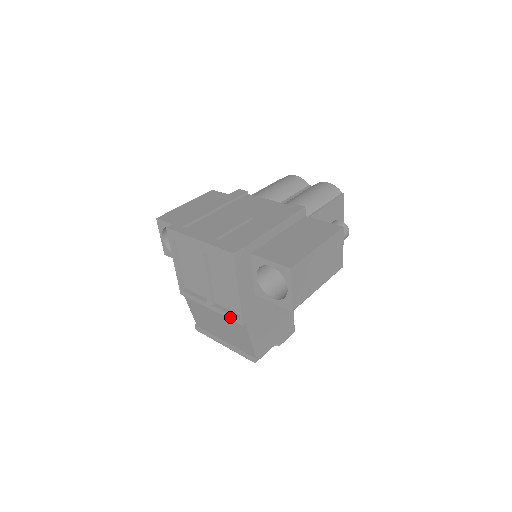
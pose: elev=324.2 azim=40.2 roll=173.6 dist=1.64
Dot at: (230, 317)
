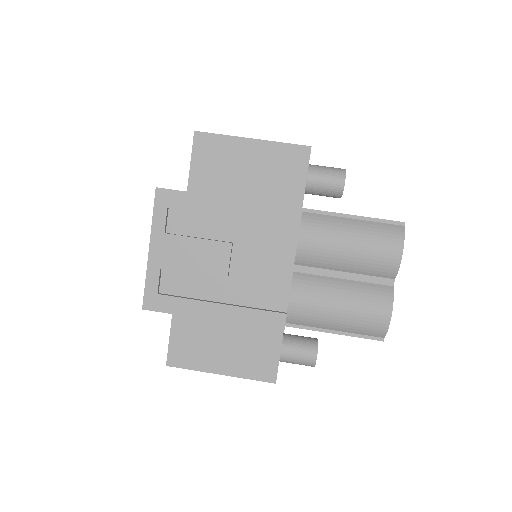
Dot at: occluded
